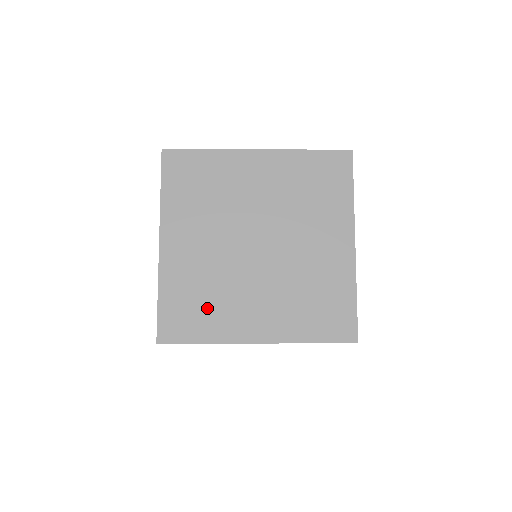
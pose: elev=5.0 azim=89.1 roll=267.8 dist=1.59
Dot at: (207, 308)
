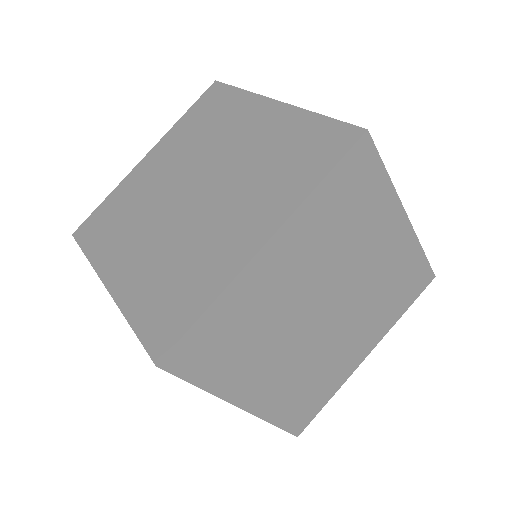
Dot at: (237, 352)
